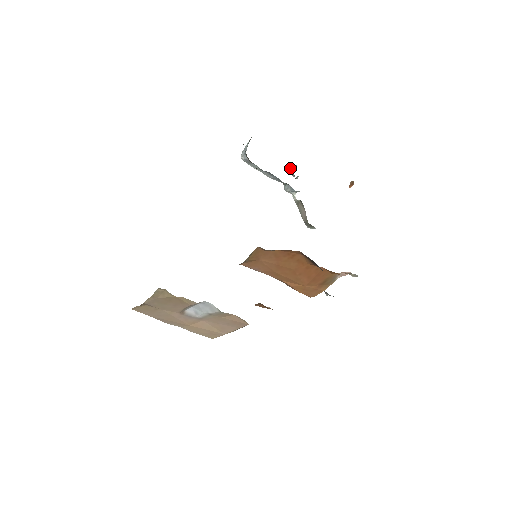
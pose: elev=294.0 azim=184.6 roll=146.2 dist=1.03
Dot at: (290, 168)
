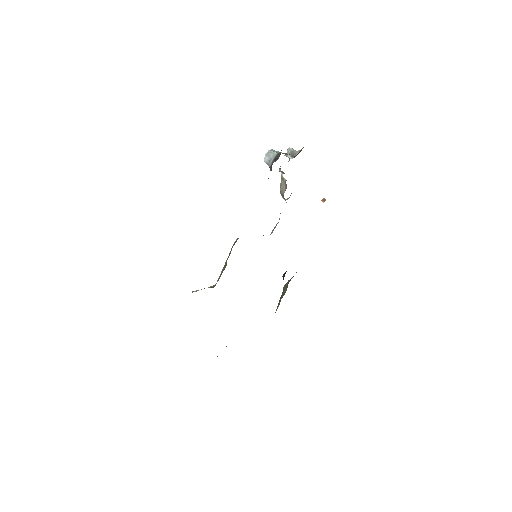
Dot at: (289, 152)
